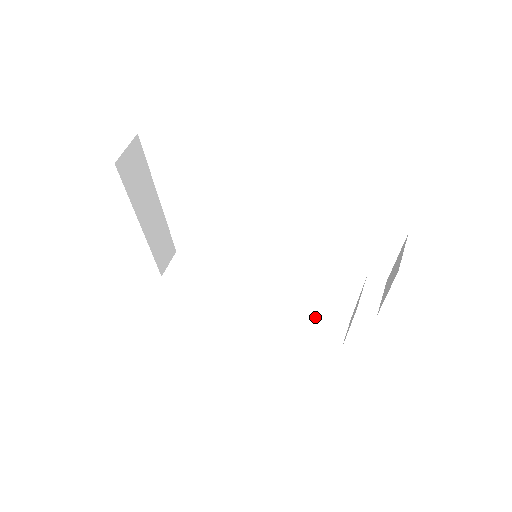
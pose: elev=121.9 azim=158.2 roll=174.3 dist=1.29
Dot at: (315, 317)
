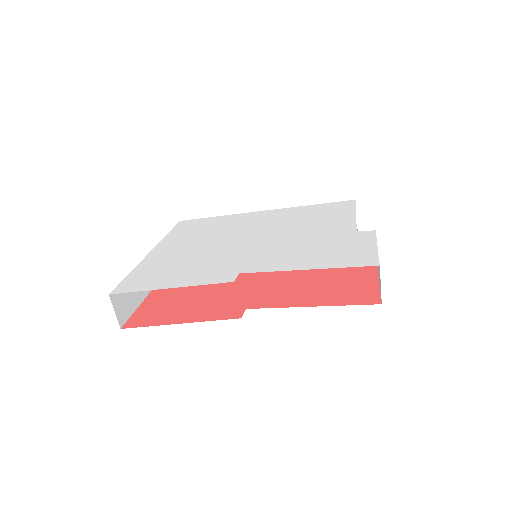
Dot at: occluded
